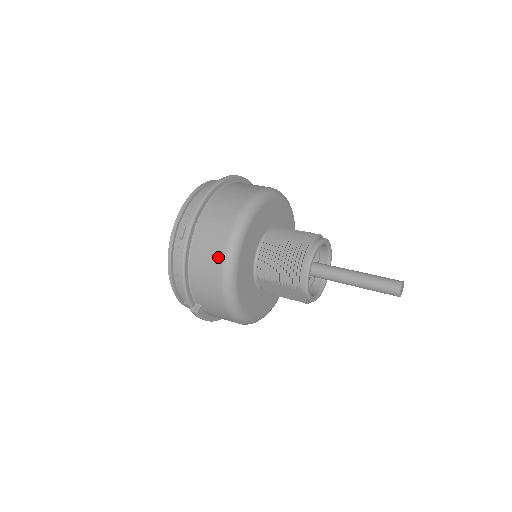
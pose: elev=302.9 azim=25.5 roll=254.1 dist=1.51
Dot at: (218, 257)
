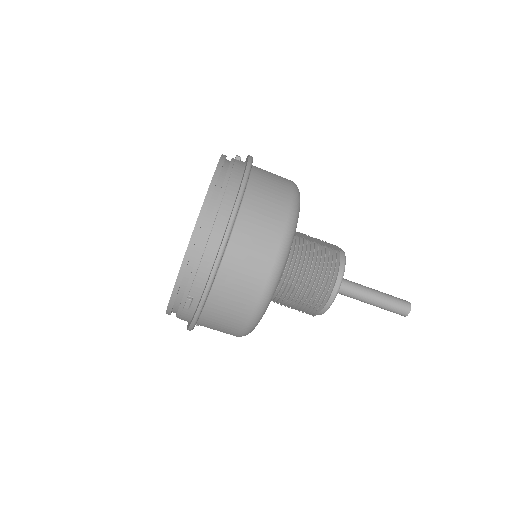
Dot at: (237, 328)
